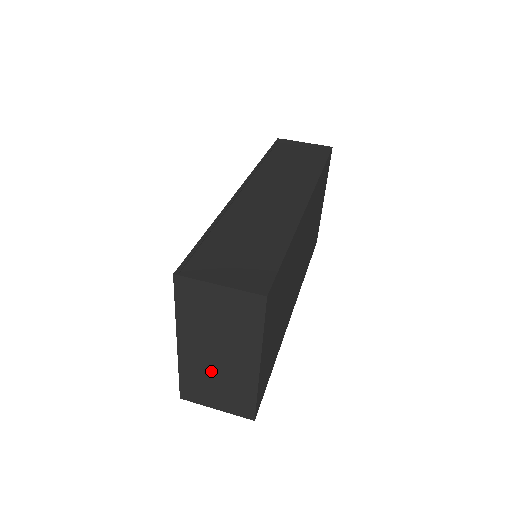
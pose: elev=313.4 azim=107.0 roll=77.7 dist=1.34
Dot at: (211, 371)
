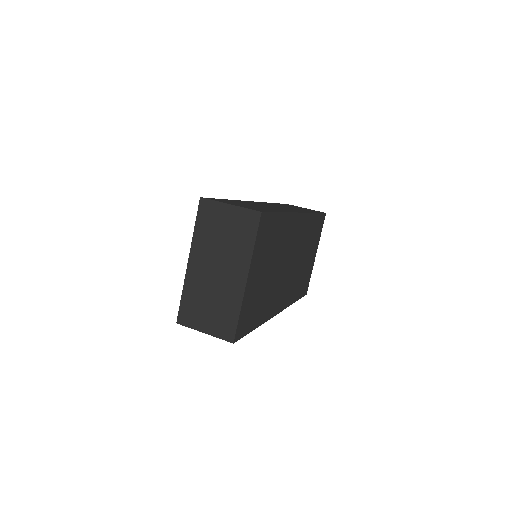
Dot at: (208, 289)
